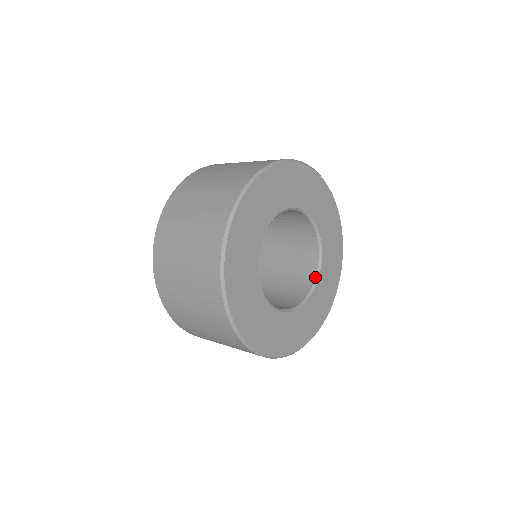
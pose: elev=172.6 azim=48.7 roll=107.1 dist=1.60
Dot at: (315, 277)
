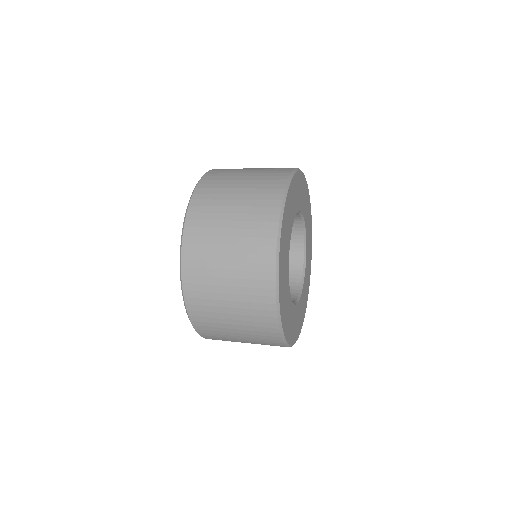
Dot at: (303, 270)
